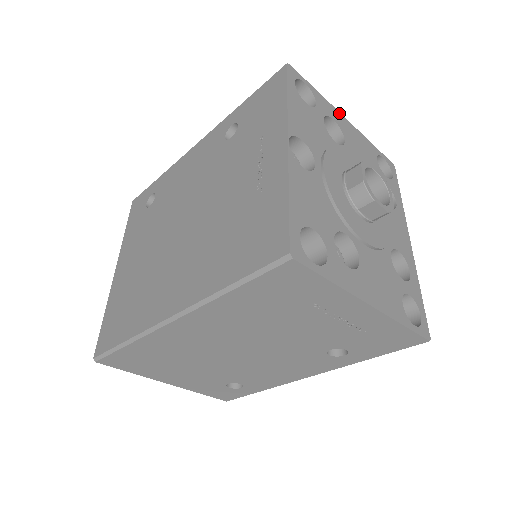
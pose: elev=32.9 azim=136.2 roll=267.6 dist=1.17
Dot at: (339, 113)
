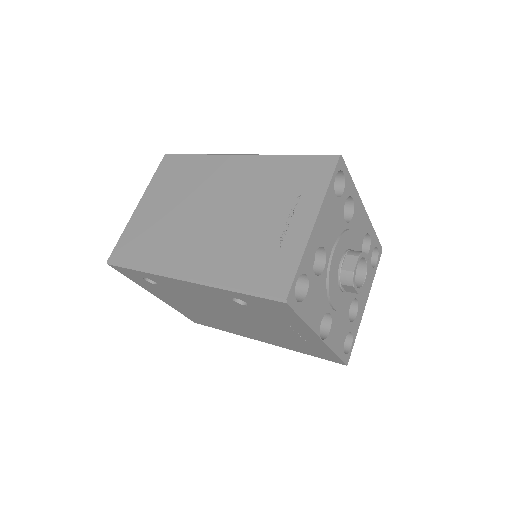
Dot at: (312, 234)
